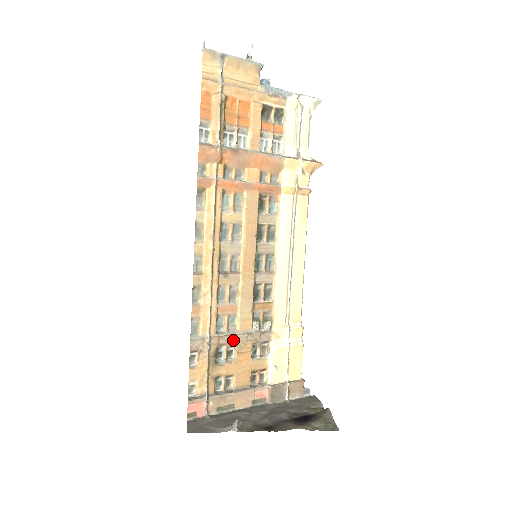
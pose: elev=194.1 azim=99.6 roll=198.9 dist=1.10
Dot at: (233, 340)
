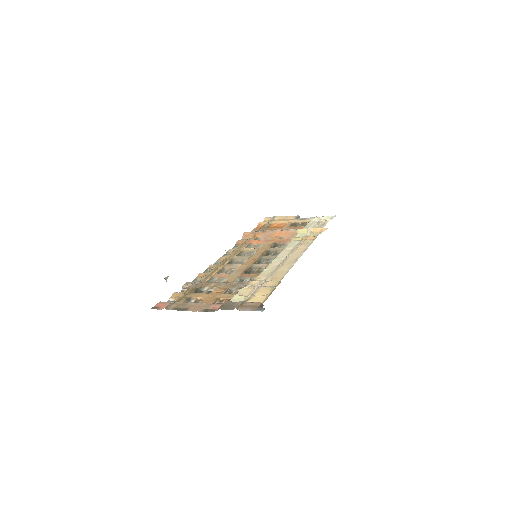
Dot at: (215, 285)
